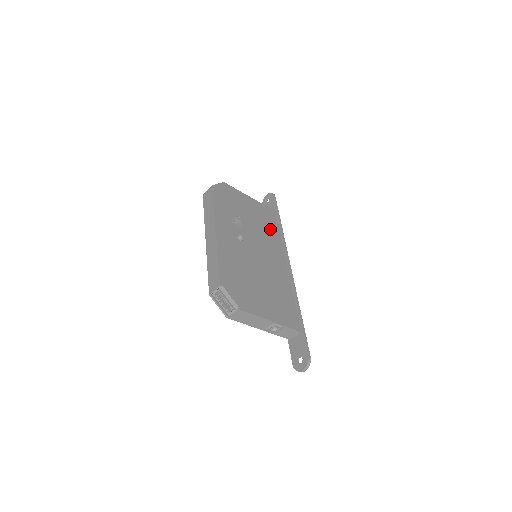
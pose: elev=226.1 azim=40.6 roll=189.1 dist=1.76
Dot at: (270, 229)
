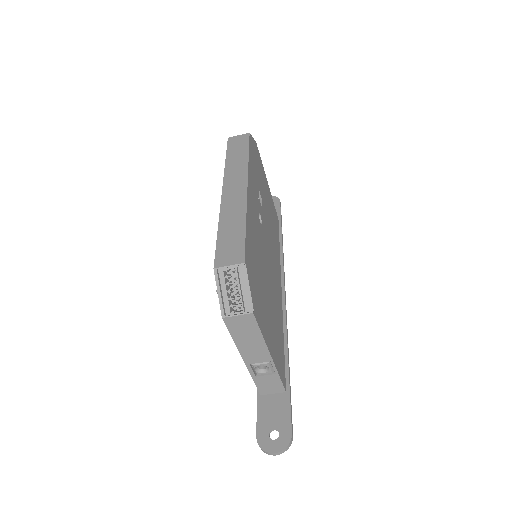
Dot at: (275, 234)
